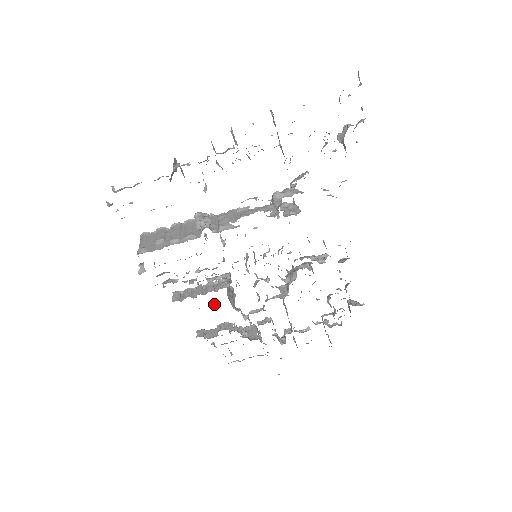
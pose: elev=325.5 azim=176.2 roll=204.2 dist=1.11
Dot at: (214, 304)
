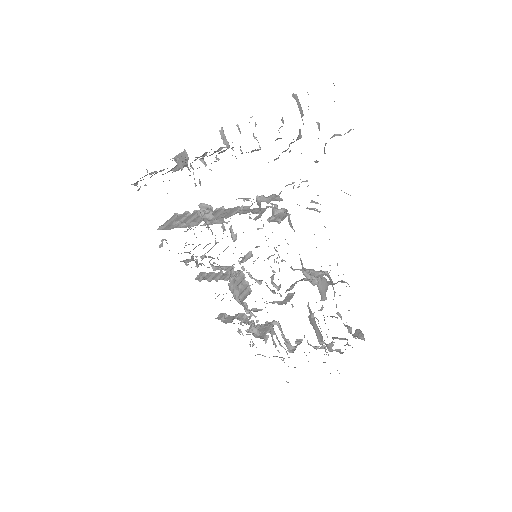
Dot at: occluded
